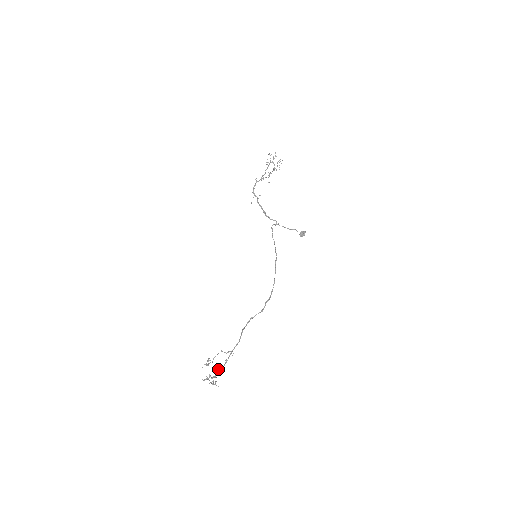
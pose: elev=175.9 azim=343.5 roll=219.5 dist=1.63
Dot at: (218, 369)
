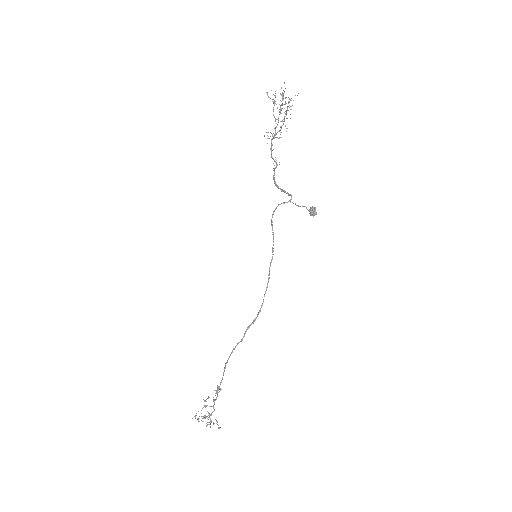
Dot at: occluded
